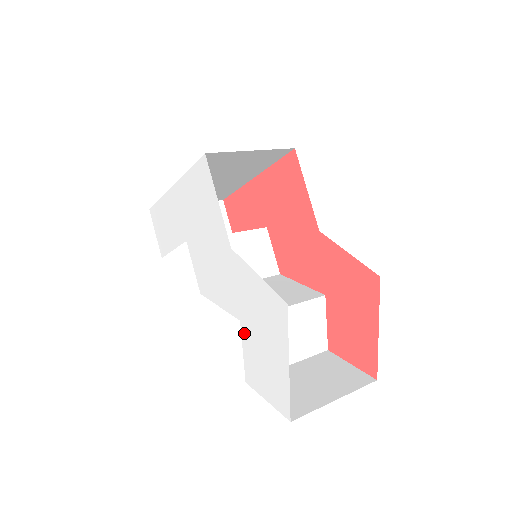
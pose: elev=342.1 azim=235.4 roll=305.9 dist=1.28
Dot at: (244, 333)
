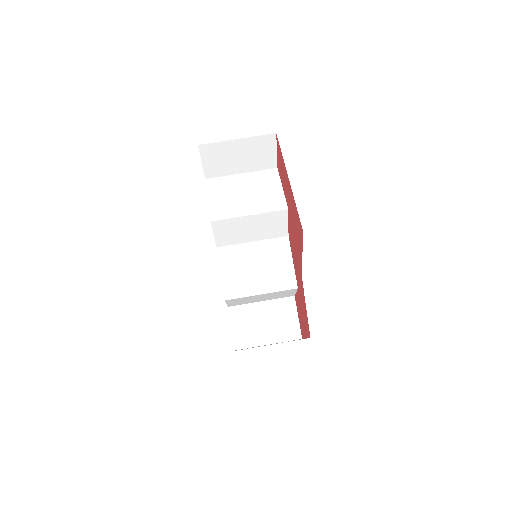
Dot at: occluded
